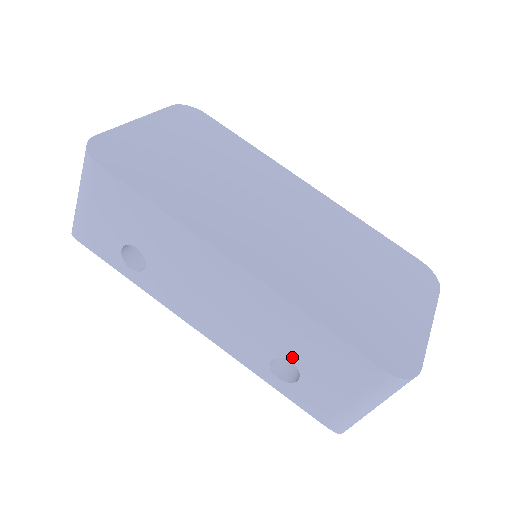
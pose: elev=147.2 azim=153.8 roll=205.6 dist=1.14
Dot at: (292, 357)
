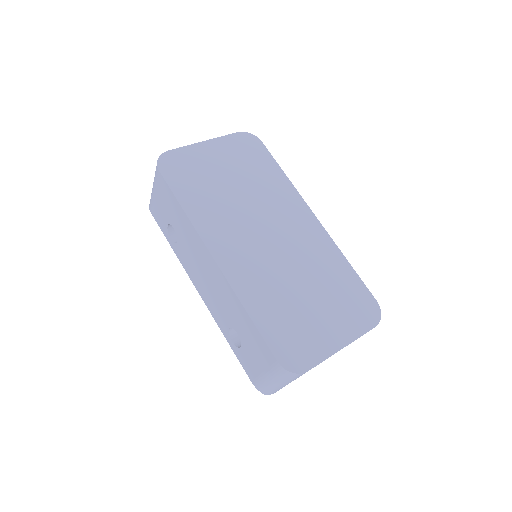
Dot at: (238, 331)
